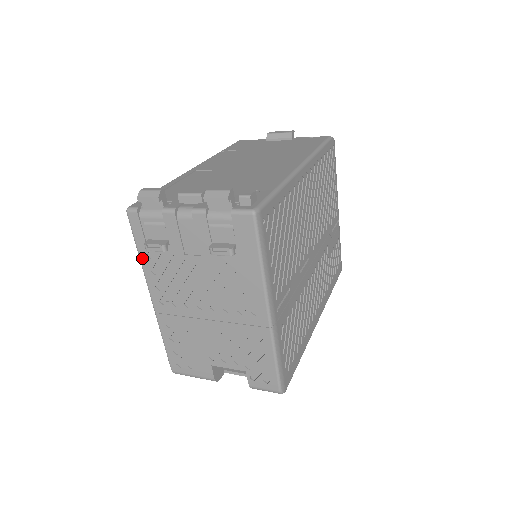
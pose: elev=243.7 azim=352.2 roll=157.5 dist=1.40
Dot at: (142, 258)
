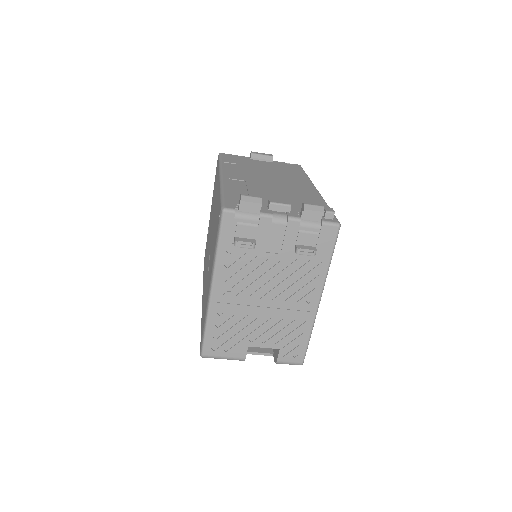
Dot at: (220, 253)
